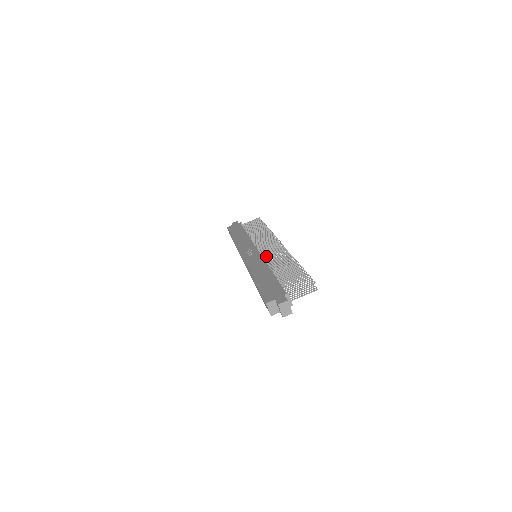
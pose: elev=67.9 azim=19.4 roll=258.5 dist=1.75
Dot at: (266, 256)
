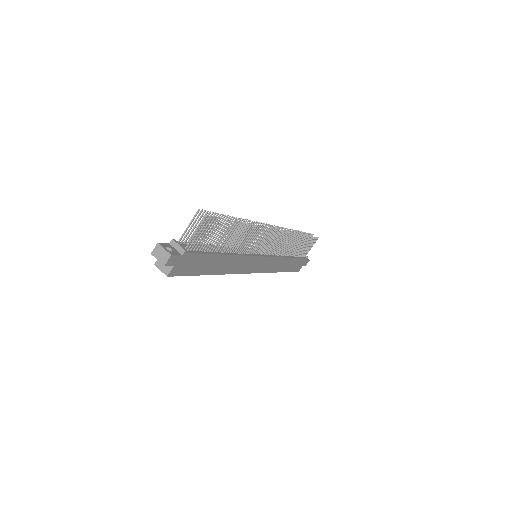
Dot at: occluded
